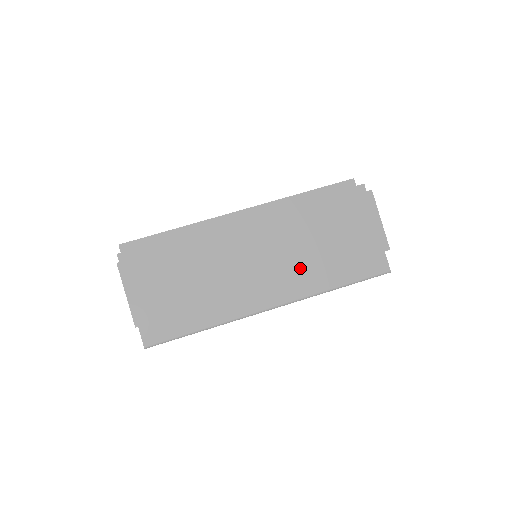
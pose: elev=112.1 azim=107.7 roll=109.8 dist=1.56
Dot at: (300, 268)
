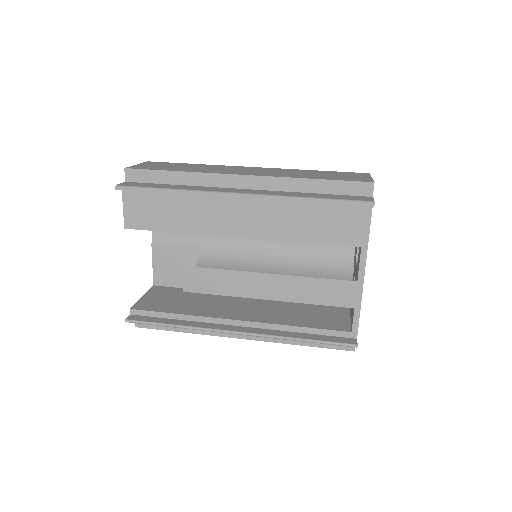
Dot at: (281, 176)
